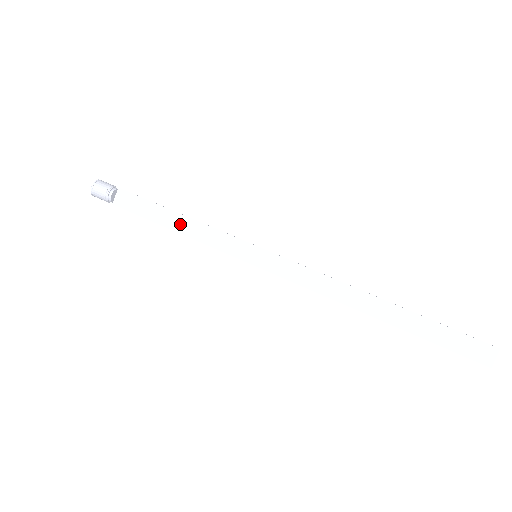
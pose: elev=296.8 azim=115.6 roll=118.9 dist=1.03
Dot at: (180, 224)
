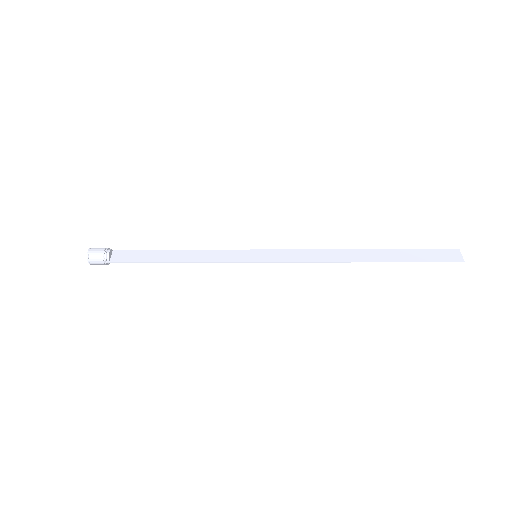
Dot at: (181, 256)
